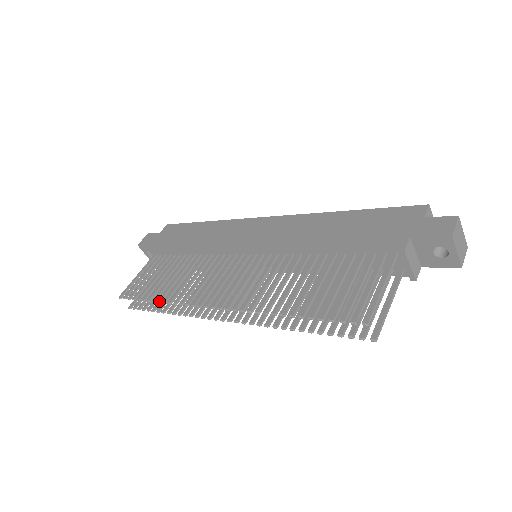
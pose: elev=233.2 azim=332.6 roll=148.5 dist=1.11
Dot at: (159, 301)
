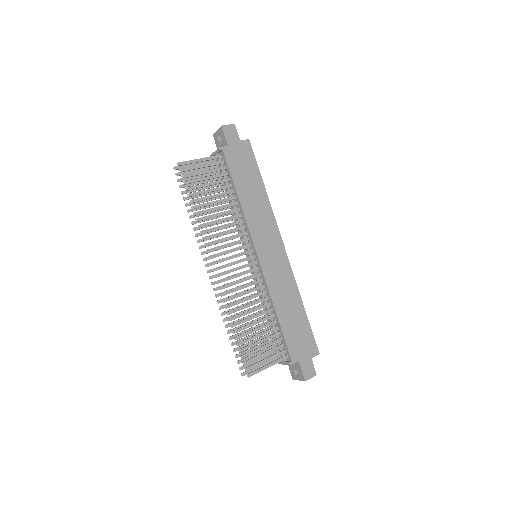
Dot at: (195, 215)
